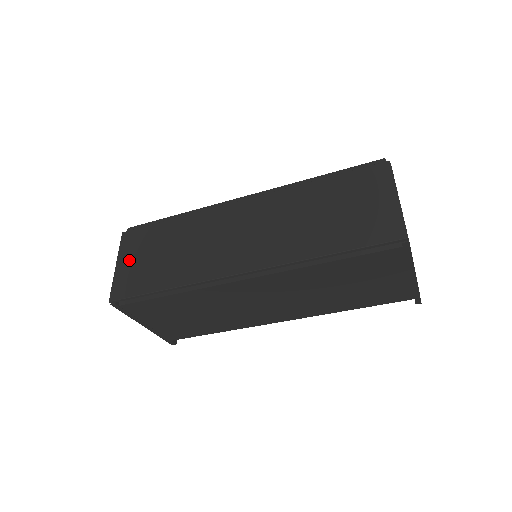
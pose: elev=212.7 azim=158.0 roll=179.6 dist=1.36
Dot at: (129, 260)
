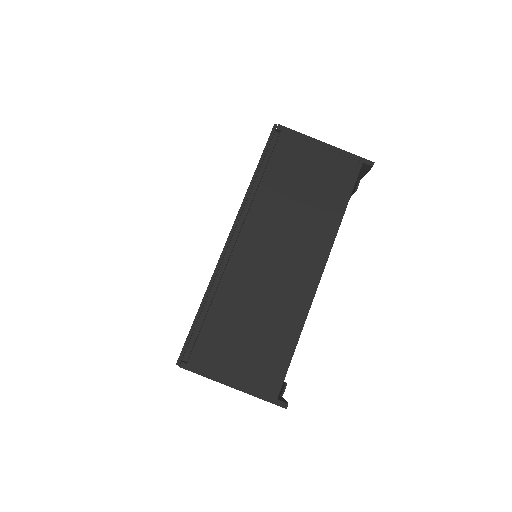
Dot at: occluded
